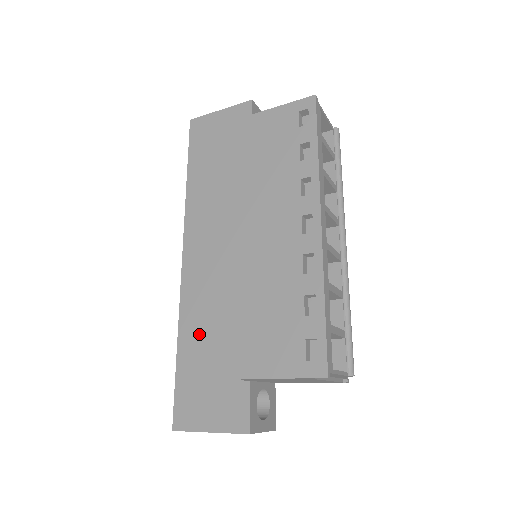
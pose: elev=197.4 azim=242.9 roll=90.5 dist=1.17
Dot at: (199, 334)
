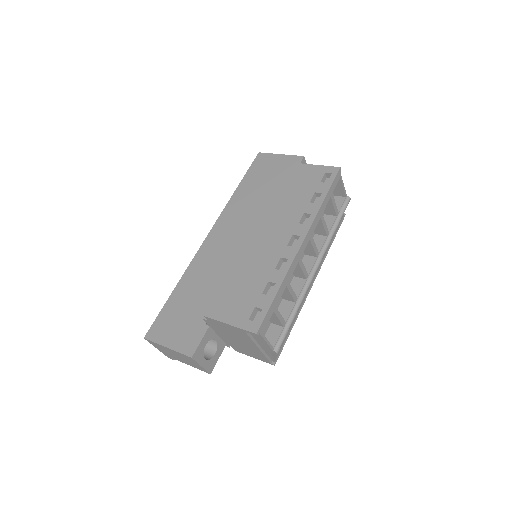
Dot at: (193, 286)
